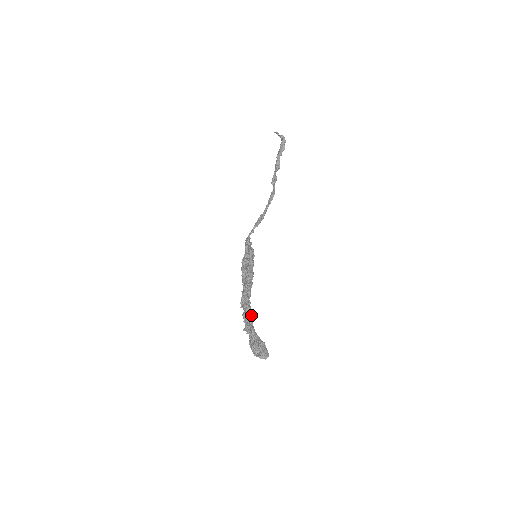
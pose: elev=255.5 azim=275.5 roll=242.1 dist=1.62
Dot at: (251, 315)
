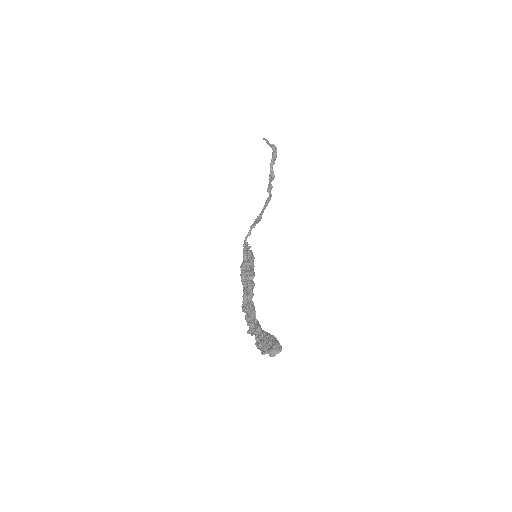
Dot at: (255, 314)
